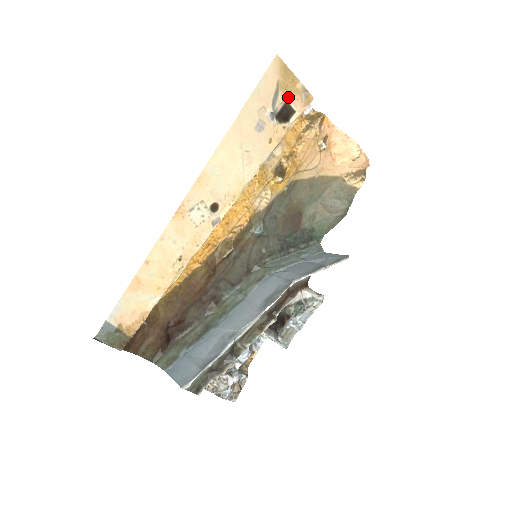
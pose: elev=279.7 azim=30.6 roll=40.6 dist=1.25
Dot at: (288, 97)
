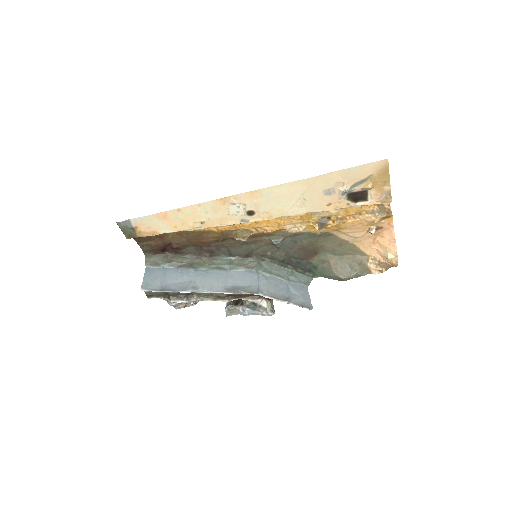
Dot at: (370, 189)
